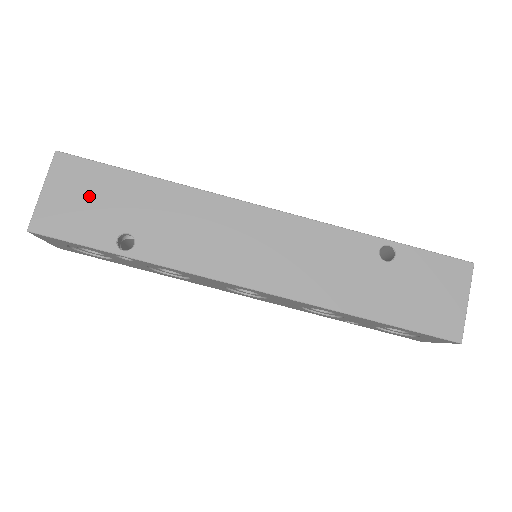
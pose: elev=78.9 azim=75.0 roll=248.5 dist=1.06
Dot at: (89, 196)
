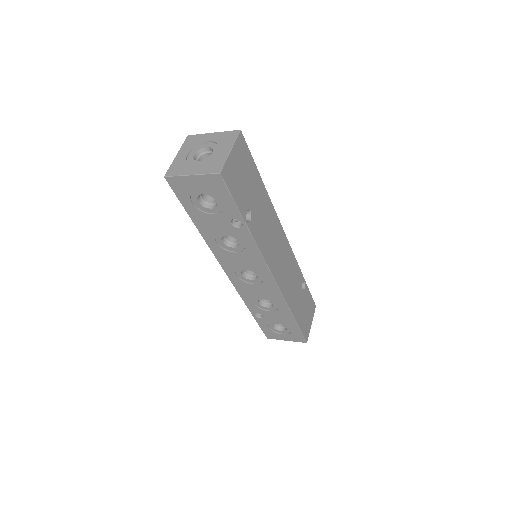
Dot at: (244, 173)
